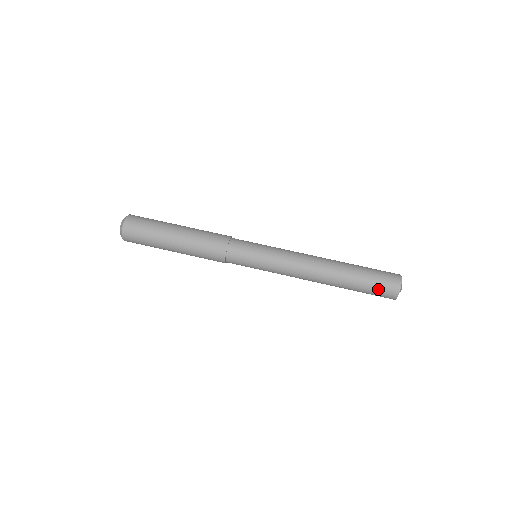
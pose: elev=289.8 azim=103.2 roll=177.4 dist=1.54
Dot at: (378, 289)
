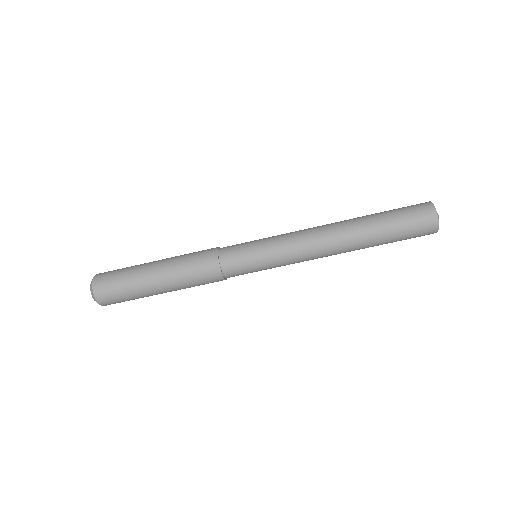
Dot at: (412, 230)
